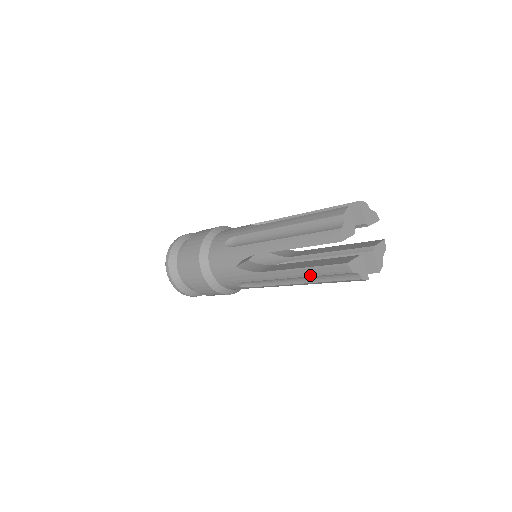
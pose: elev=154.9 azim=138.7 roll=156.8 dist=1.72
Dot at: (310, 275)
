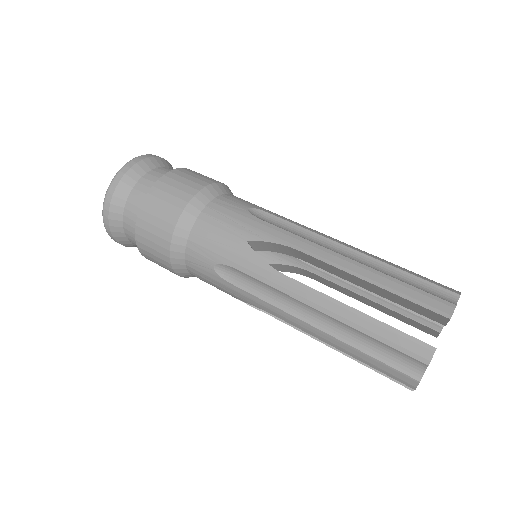
Dot at: (356, 326)
